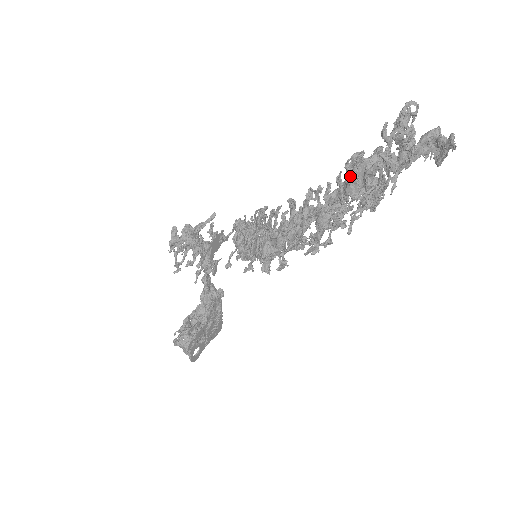
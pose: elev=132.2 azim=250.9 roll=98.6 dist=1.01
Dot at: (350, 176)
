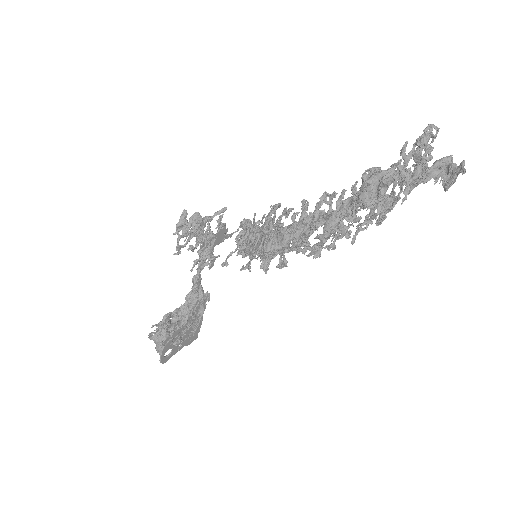
Dot at: (366, 183)
